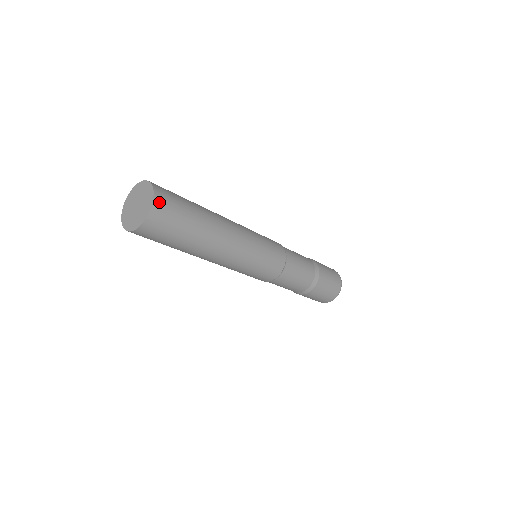
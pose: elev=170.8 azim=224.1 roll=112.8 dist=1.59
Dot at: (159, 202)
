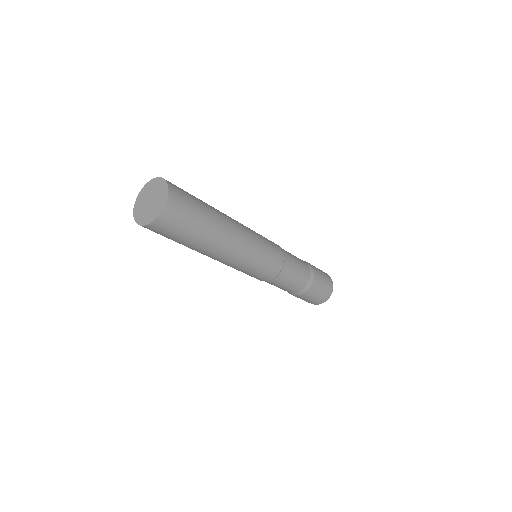
Dot at: (159, 223)
